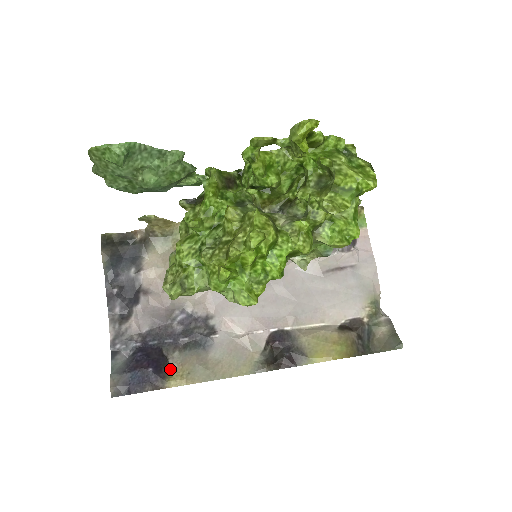
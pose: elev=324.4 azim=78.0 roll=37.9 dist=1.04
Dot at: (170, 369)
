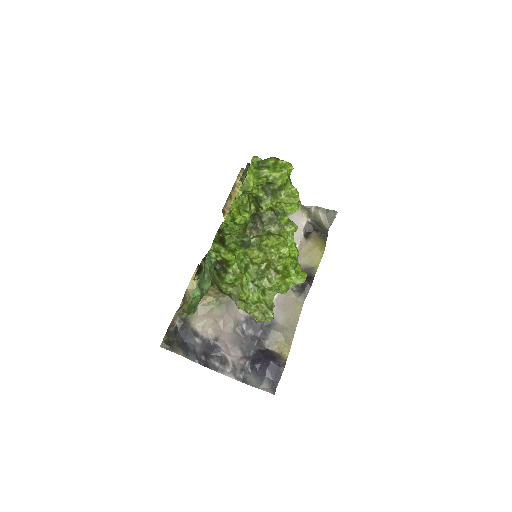
Dot at: (276, 351)
